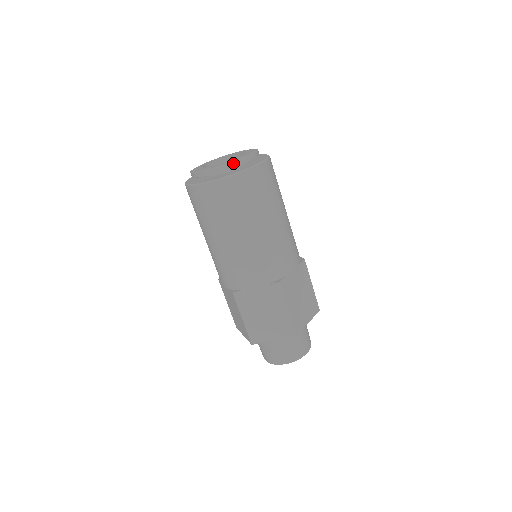
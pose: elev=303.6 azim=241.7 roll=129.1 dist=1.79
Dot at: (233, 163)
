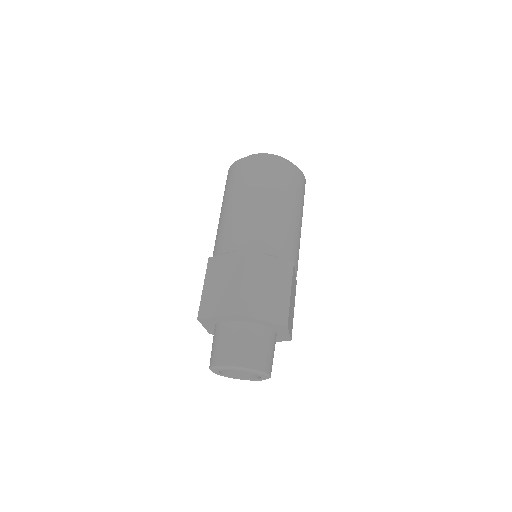
Dot at: (261, 154)
